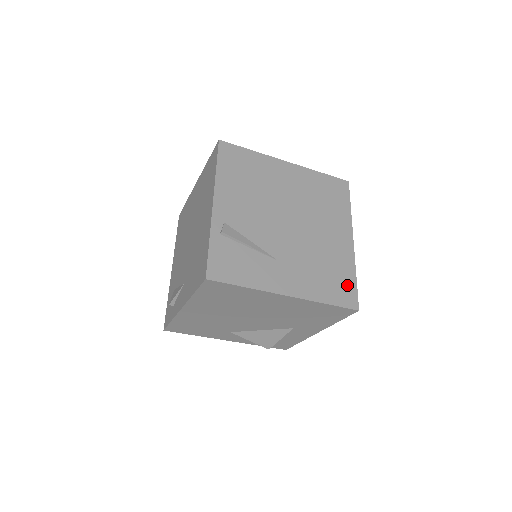
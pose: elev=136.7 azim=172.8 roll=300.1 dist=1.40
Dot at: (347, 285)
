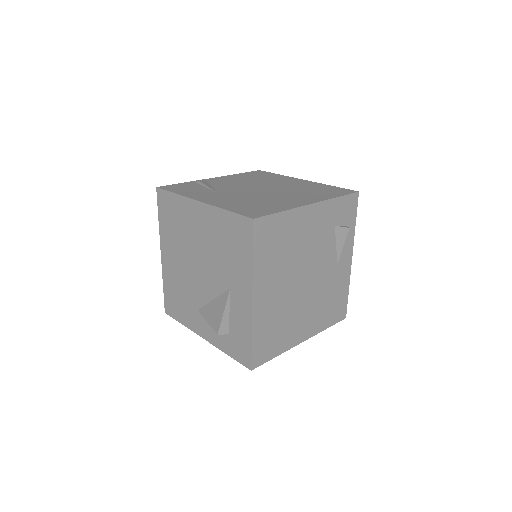
Dot at: (264, 211)
